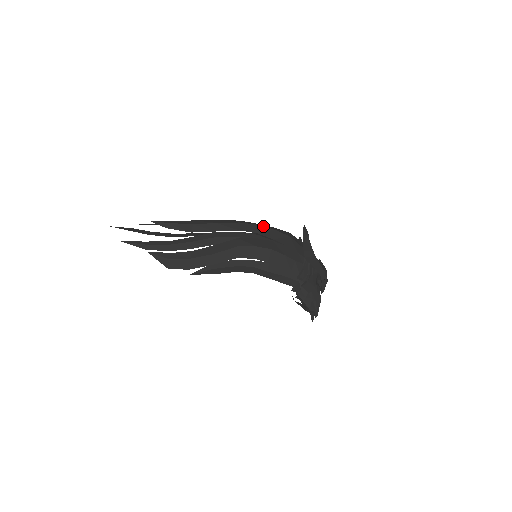
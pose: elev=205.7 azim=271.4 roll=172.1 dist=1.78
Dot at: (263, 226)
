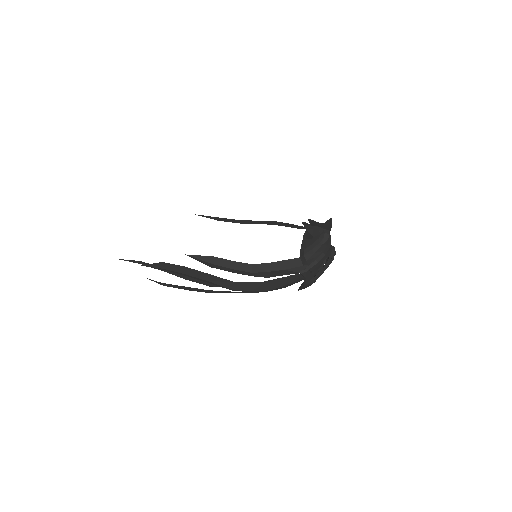
Dot at: occluded
